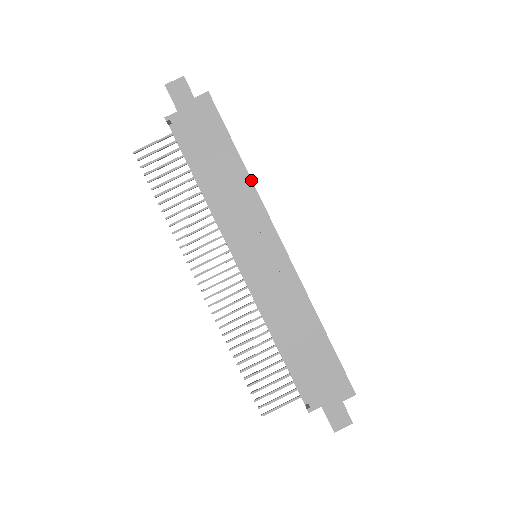
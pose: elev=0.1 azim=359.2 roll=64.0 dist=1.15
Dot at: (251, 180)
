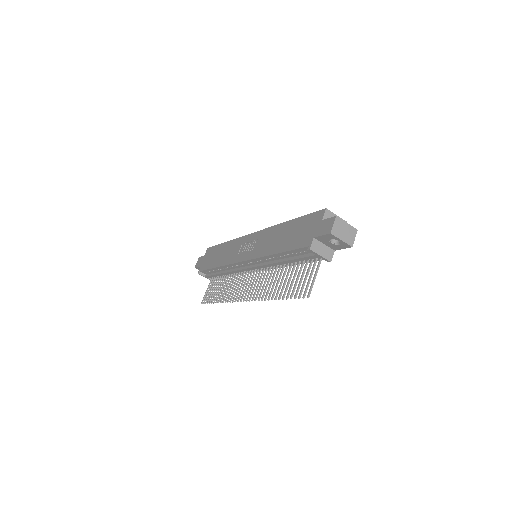
Dot at: (232, 240)
